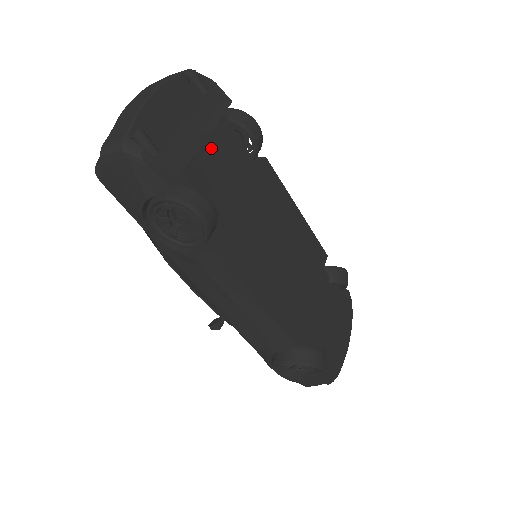
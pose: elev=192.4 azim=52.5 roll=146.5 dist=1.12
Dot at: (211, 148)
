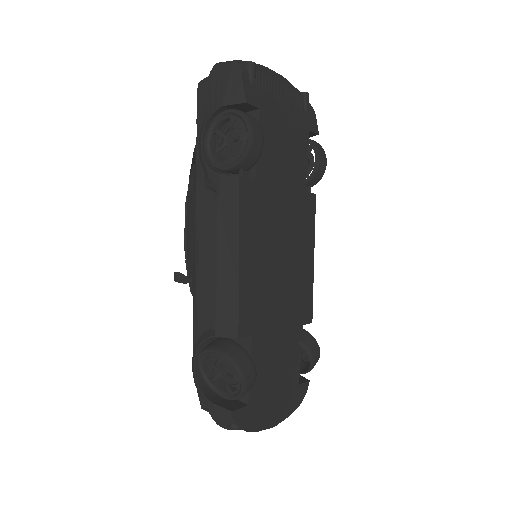
Dot at: (287, 130)
